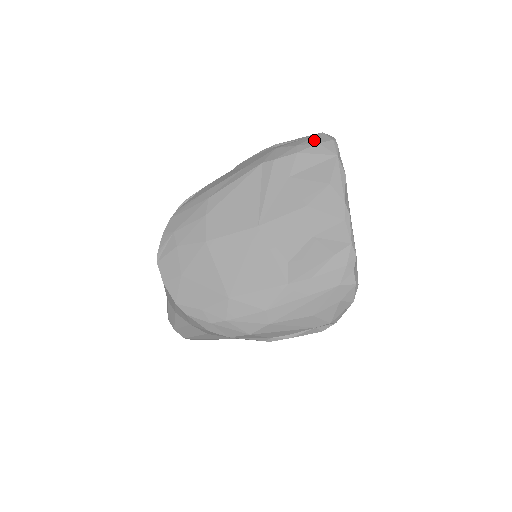
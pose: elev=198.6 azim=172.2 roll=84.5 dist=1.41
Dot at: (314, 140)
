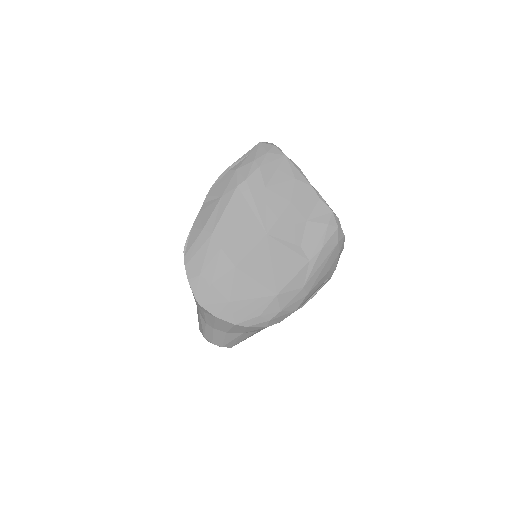
Dot at: (262, 151)
